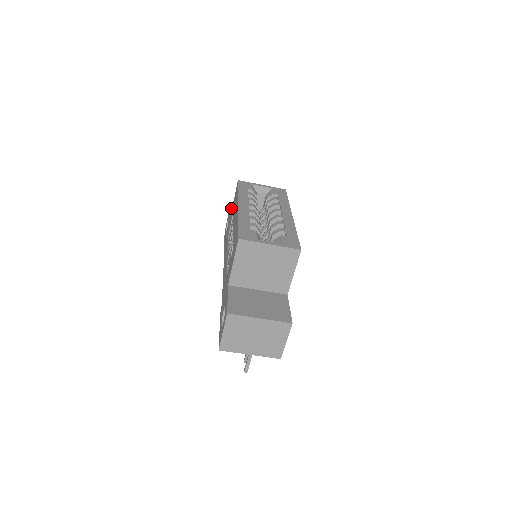
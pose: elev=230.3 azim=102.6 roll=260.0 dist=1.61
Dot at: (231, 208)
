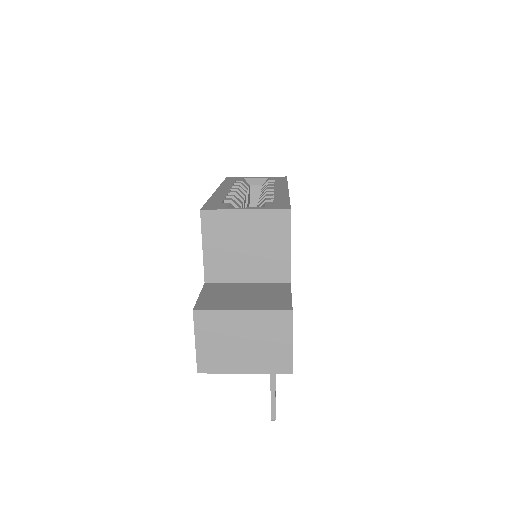
Dot at: occluded
